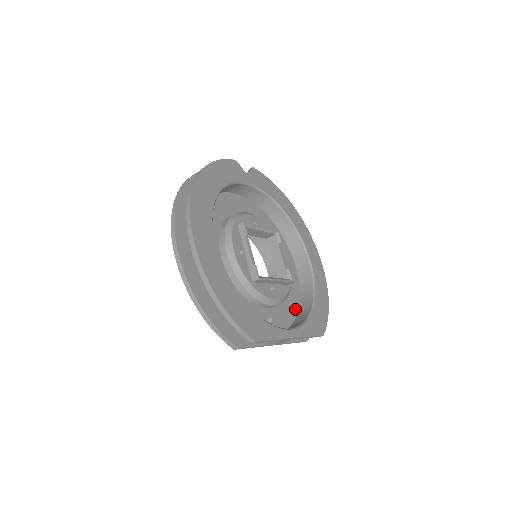
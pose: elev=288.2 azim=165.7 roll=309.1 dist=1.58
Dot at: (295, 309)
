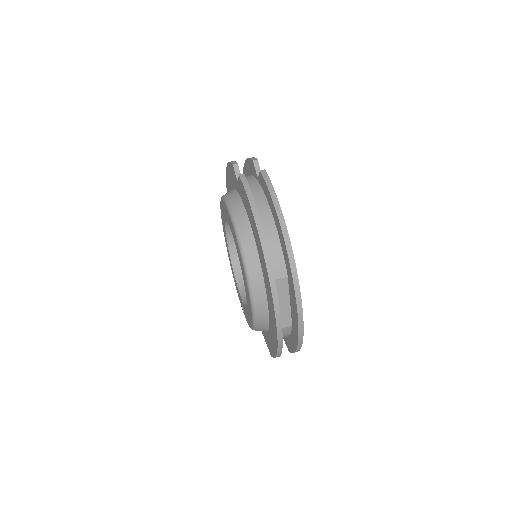
Dot at: occluded
